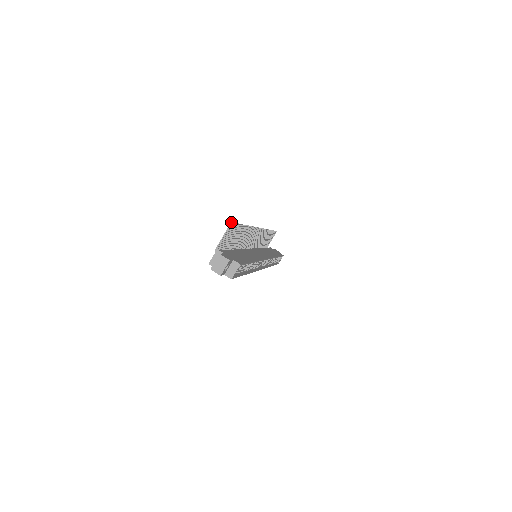
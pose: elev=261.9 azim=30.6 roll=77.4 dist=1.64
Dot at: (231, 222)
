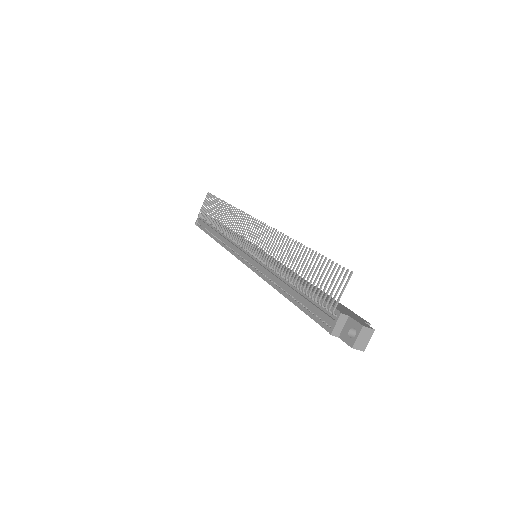
Dot at: (352, 272)
